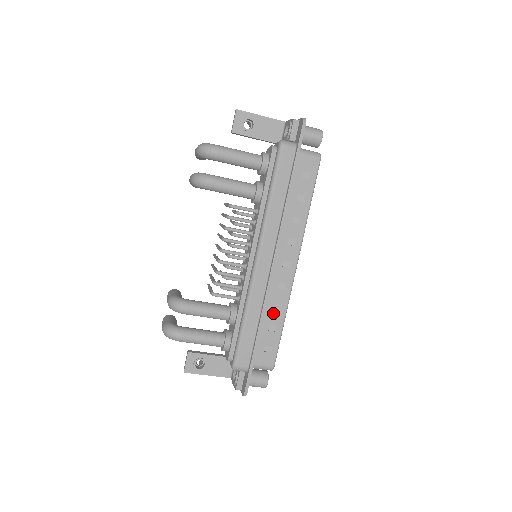
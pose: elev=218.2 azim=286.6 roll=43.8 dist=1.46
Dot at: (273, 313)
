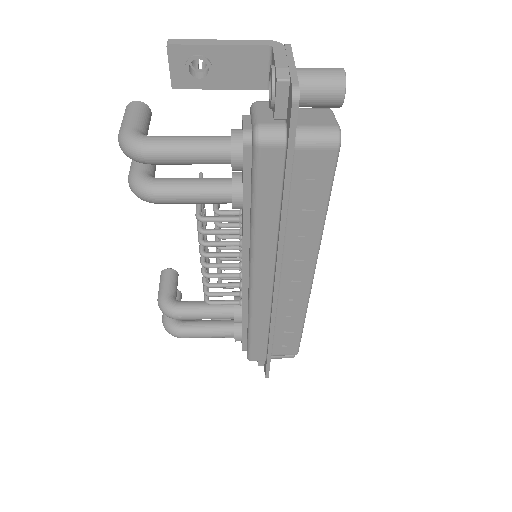
Dot at: (287, 320)
